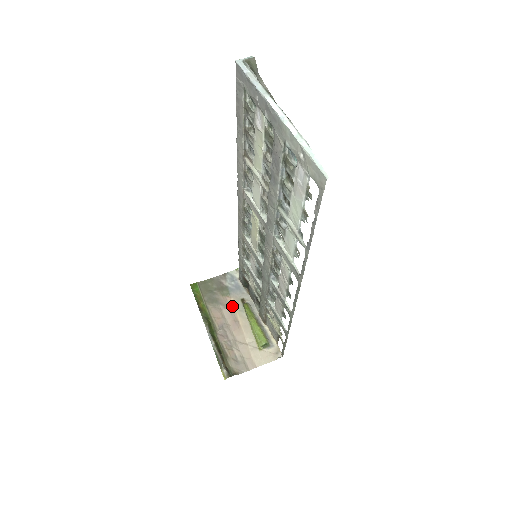
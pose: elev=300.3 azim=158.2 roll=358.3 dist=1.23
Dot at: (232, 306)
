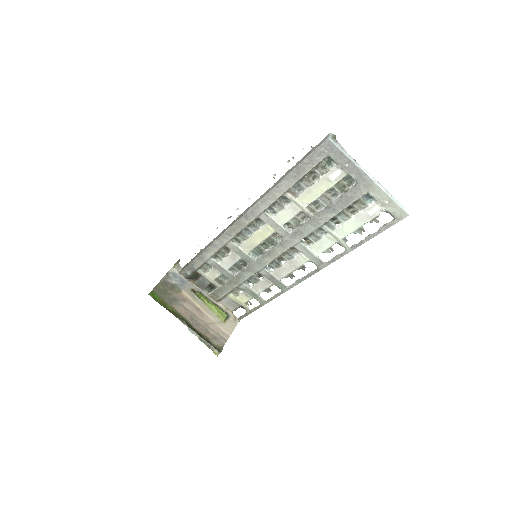
Dot at: (188, 298)
